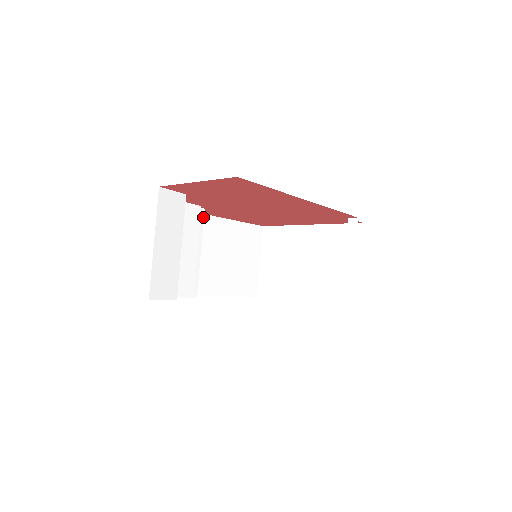
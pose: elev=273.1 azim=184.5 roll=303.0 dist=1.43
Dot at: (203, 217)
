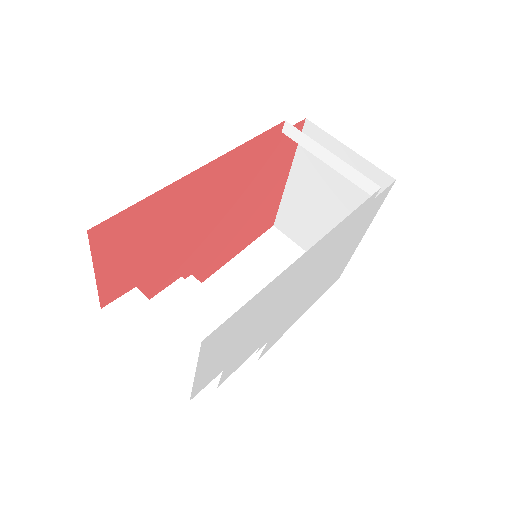
Dot at: (198, 281)
